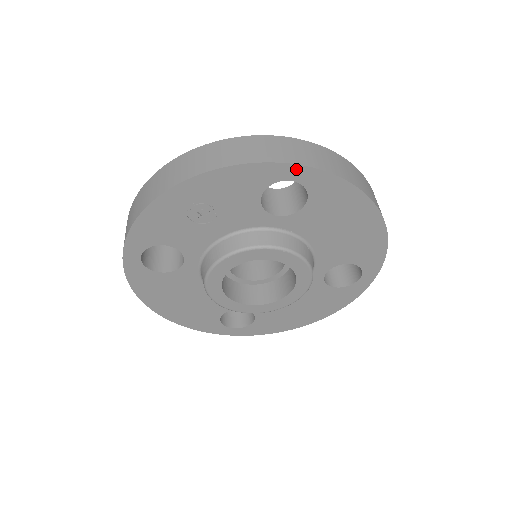
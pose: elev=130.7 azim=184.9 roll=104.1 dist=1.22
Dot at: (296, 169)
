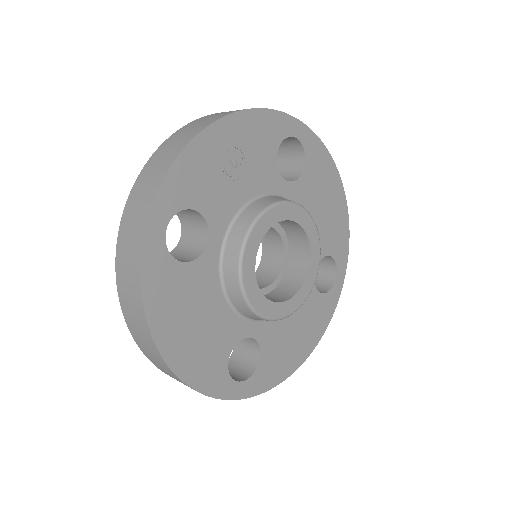
Dot at: (299, 126)
